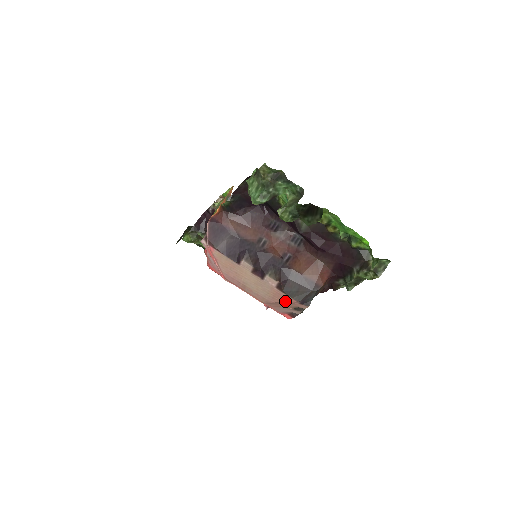
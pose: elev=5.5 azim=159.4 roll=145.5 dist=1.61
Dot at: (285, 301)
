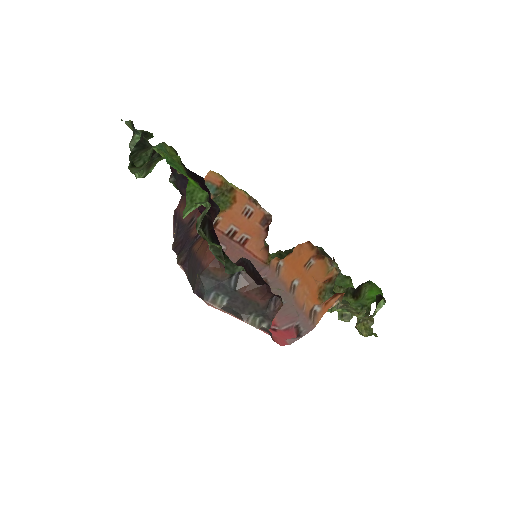
Dot at: occluded
